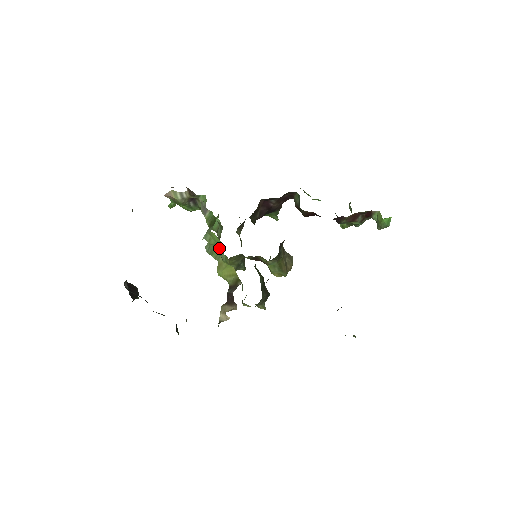
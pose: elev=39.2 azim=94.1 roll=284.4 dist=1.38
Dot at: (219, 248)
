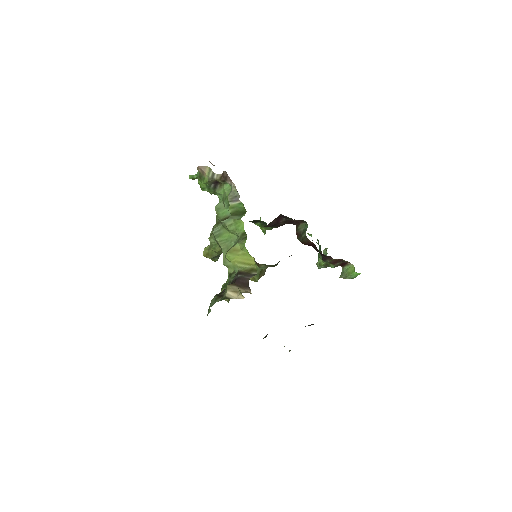
Dot at: (232, 235)
